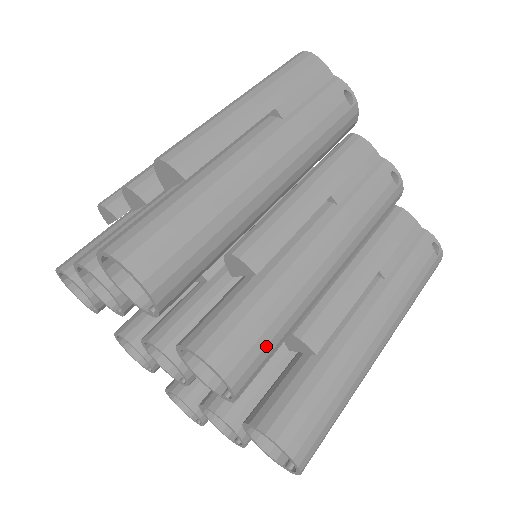
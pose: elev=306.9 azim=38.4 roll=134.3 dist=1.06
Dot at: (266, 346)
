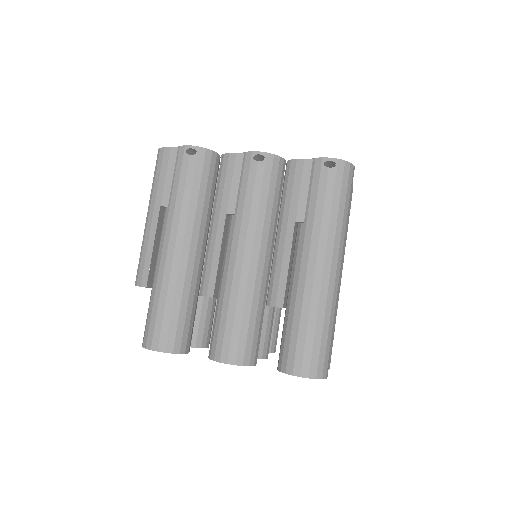
Dot at: (240, 331)
